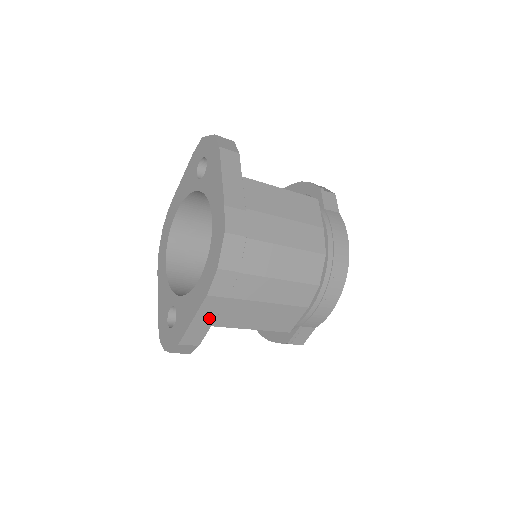
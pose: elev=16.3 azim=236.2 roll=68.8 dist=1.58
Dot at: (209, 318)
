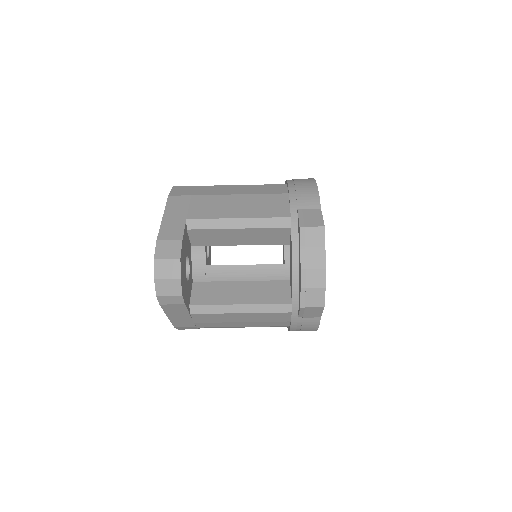
Dot at: (180, 213)
